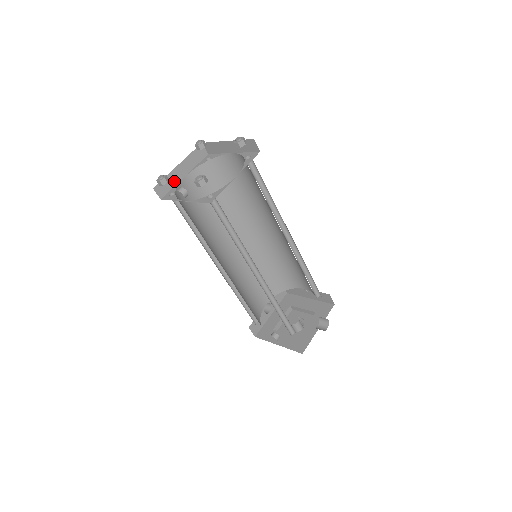
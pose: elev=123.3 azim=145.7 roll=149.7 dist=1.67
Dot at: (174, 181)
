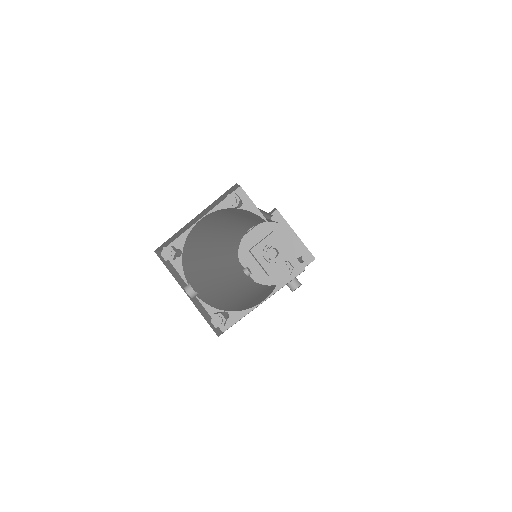
Dot at: (183, 230)
